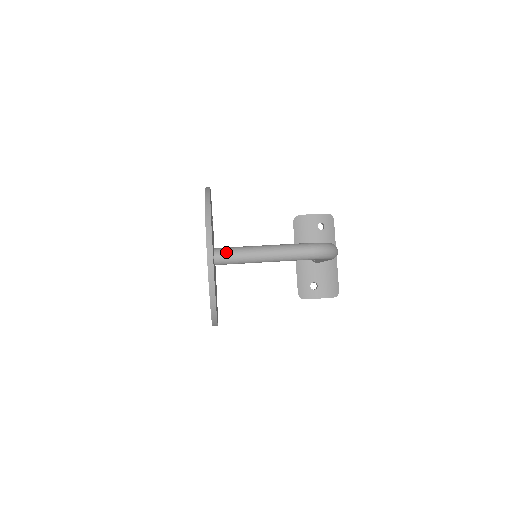
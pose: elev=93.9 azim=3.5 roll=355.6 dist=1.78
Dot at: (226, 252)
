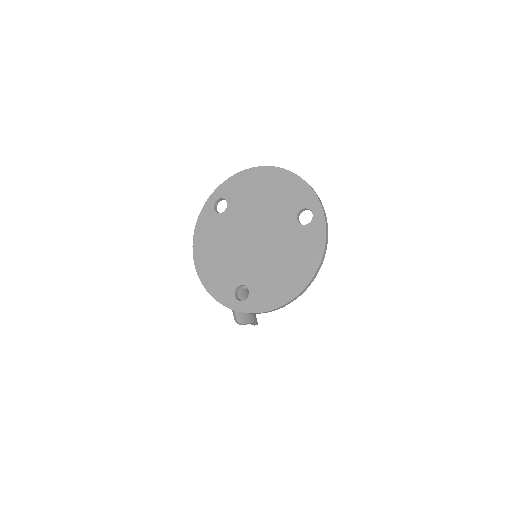
Dot at: occluded
